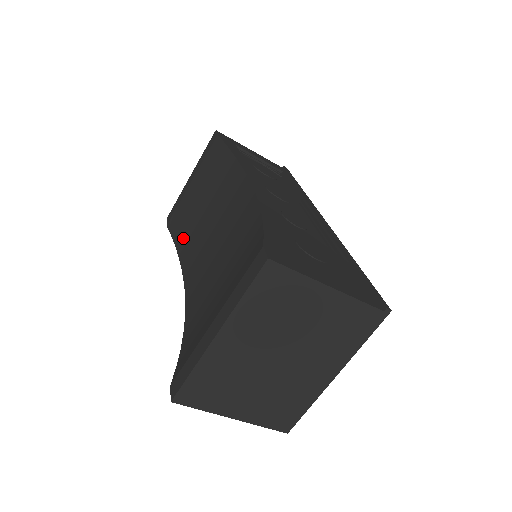
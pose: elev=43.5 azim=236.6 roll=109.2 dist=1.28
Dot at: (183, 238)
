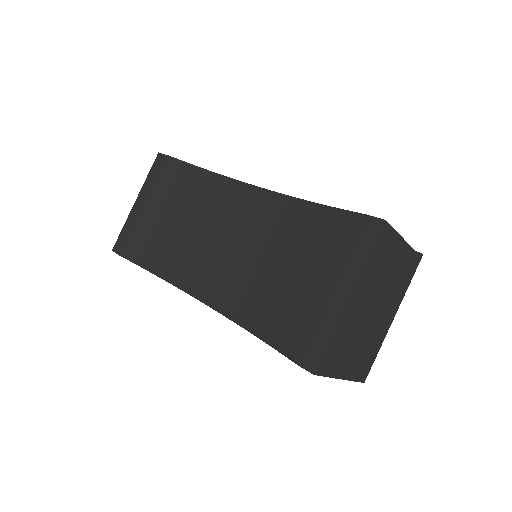
Dot at: (161, 260)
